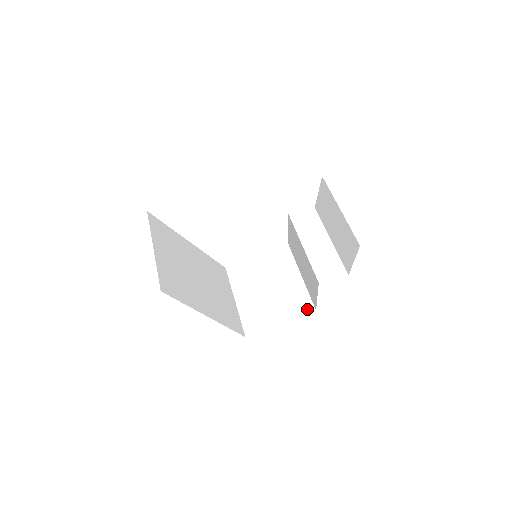
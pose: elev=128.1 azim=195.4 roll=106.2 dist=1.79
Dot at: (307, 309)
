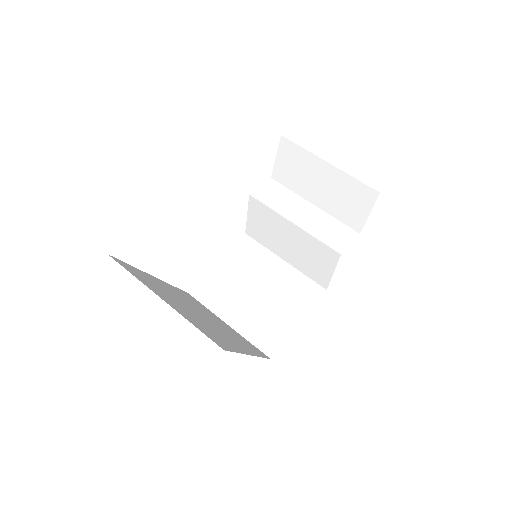
Dot at: (316, 293)
